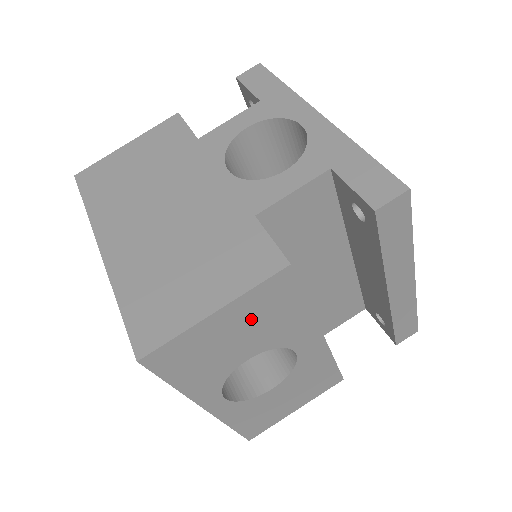
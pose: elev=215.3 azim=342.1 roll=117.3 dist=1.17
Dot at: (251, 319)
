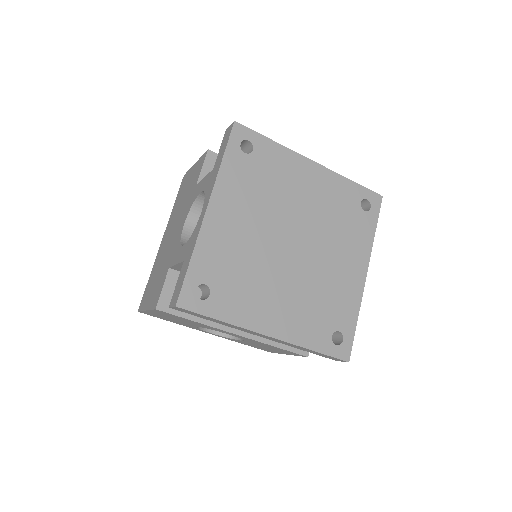
Dot at: (170, 317)
